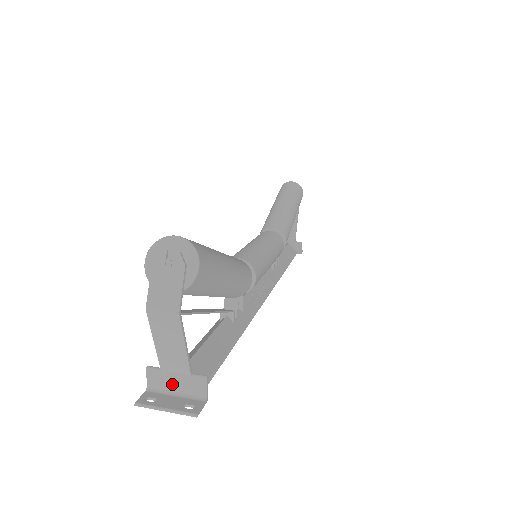
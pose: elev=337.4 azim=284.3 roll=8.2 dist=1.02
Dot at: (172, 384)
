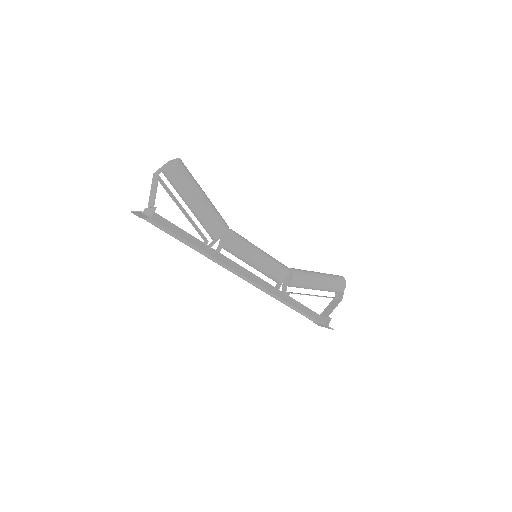
Dot at: (147, 213)
